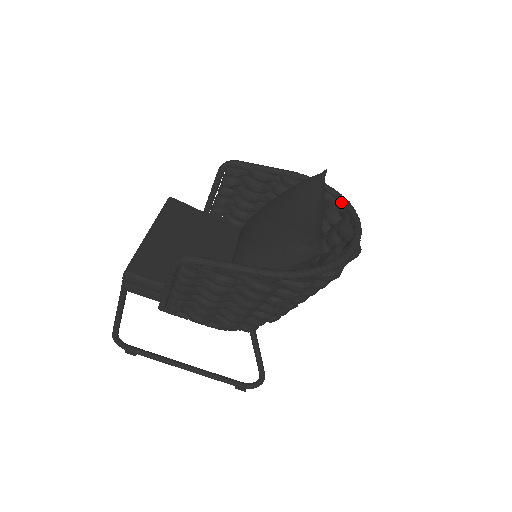
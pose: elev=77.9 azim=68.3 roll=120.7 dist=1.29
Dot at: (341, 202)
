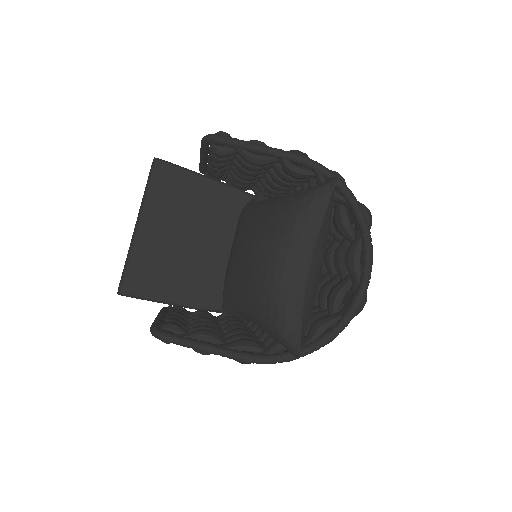
Dot at: (355, 219)
